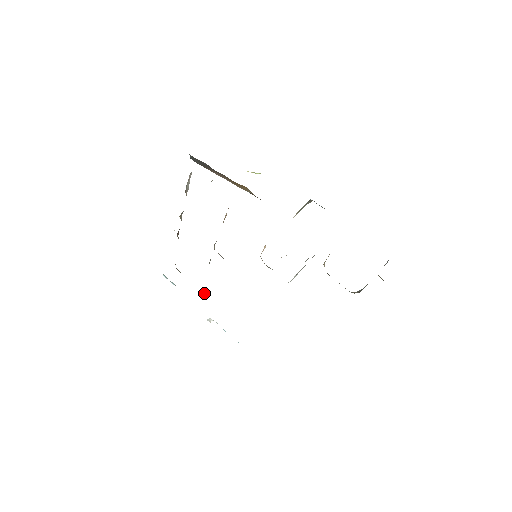
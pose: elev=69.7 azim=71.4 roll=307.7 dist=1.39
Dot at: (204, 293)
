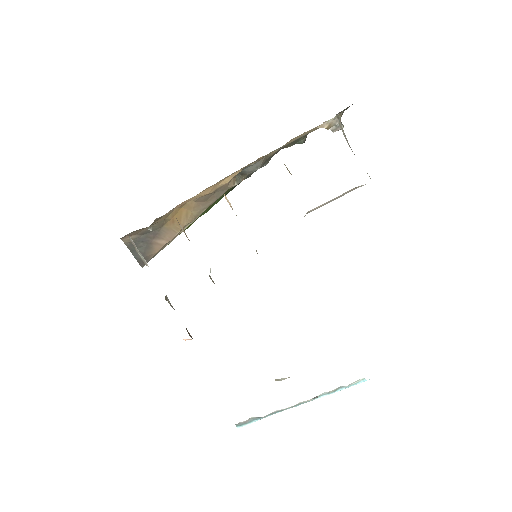
Dot at: (281, 380)
